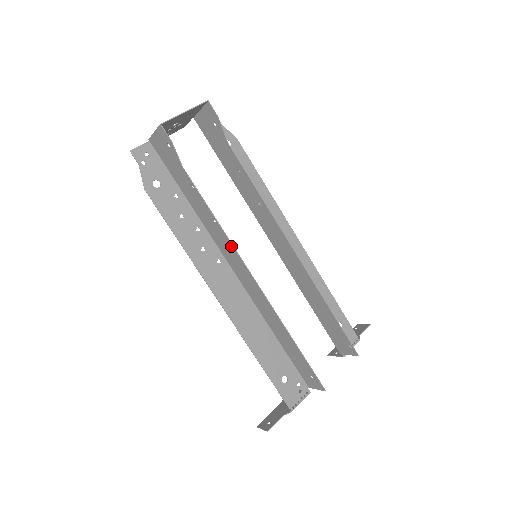
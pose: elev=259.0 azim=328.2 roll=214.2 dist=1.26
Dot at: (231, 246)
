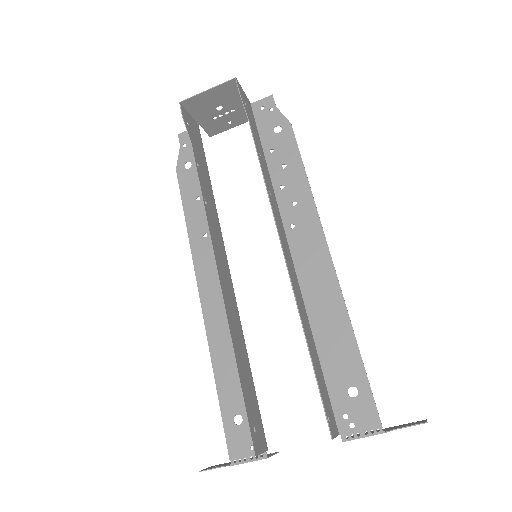
Dot at: (210, 231)
